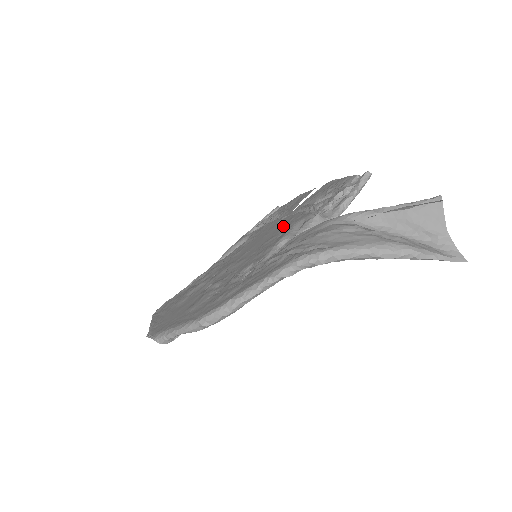
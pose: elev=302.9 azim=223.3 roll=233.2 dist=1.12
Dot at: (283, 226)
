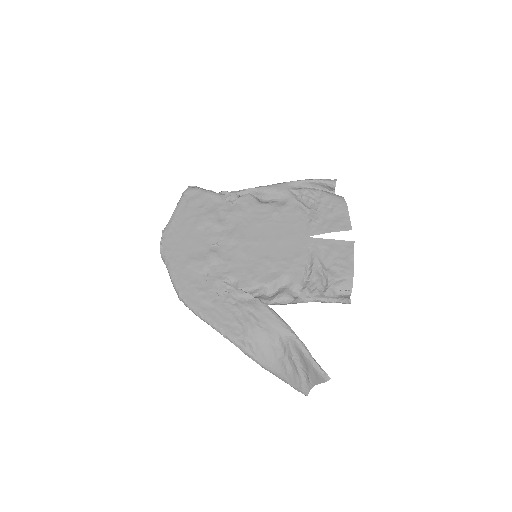
Dot at: (288, 256)
